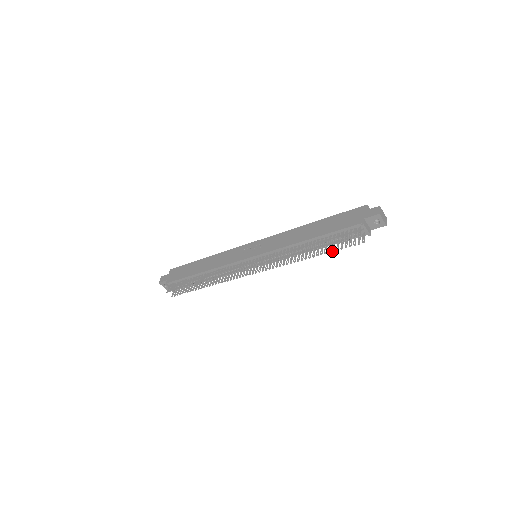
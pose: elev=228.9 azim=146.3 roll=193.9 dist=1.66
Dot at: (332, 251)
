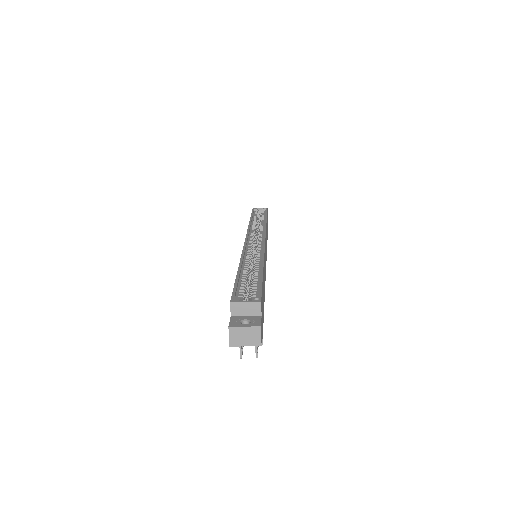
Dot at: occluded
